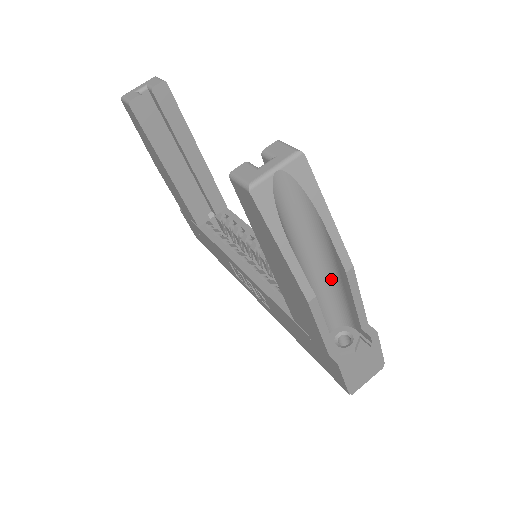
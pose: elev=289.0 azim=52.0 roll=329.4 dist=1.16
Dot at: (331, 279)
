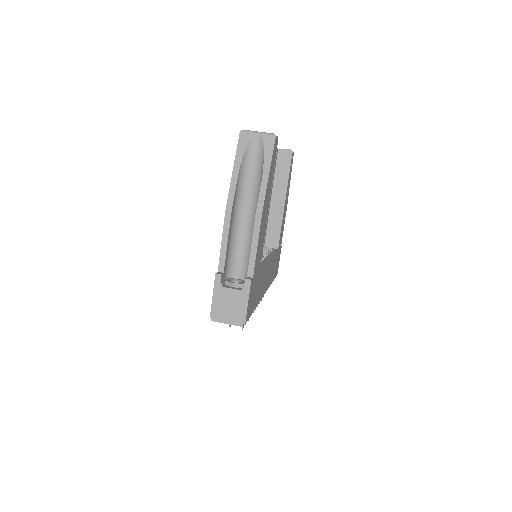
Dot at: occluded
